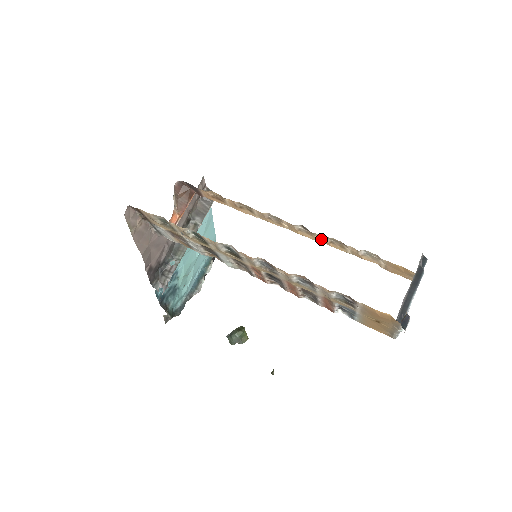
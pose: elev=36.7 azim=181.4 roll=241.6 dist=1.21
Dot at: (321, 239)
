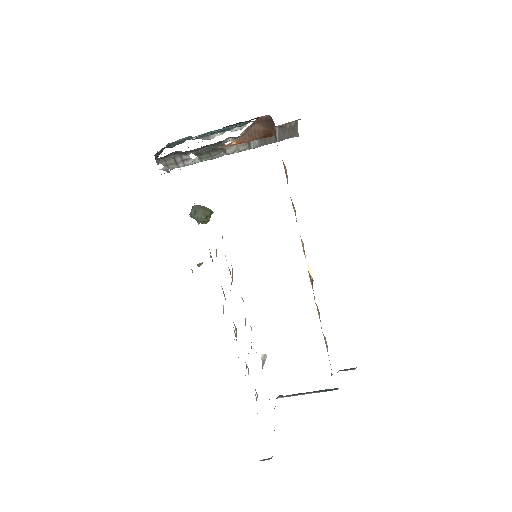
Dot at: occluded
